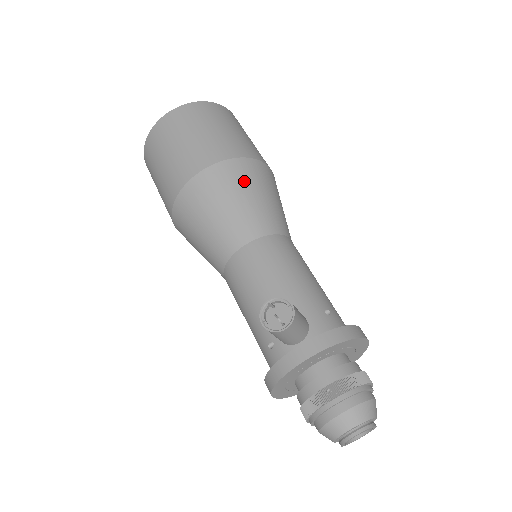
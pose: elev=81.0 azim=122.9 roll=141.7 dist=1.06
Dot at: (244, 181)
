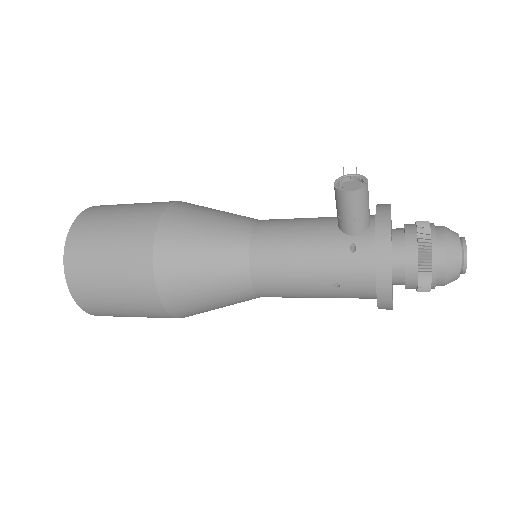
Dot at: (203, 207)
